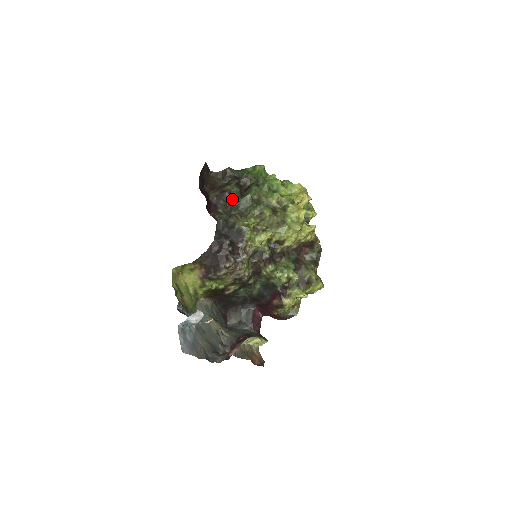
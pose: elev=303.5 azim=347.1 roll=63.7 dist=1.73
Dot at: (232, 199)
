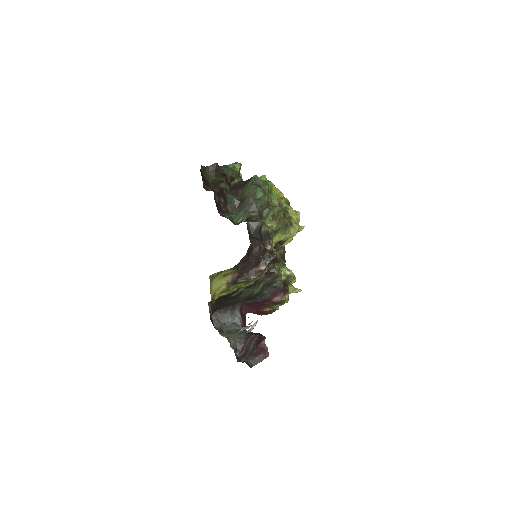
Dot at: (230, 198)
